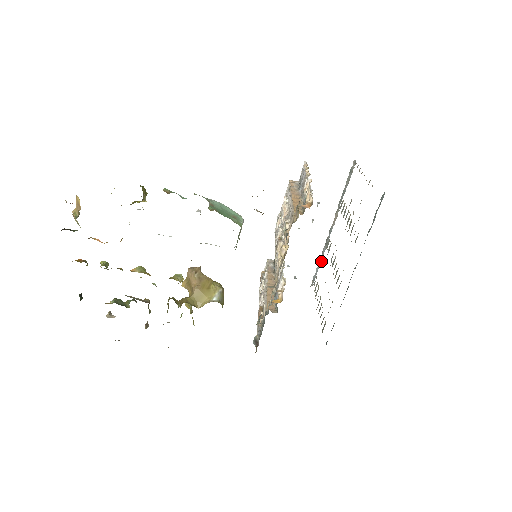
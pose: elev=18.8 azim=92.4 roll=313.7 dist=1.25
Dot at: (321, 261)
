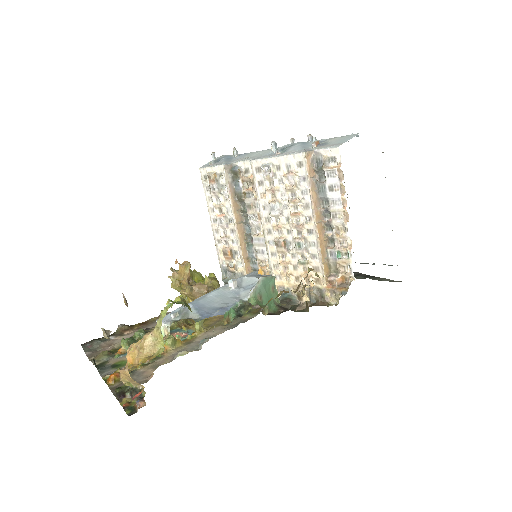
Dot at: occluded
